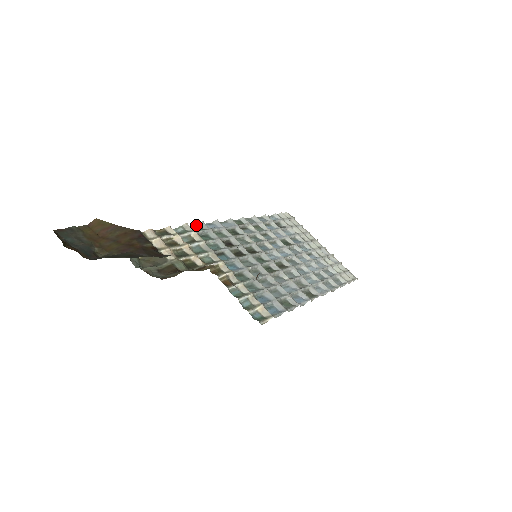
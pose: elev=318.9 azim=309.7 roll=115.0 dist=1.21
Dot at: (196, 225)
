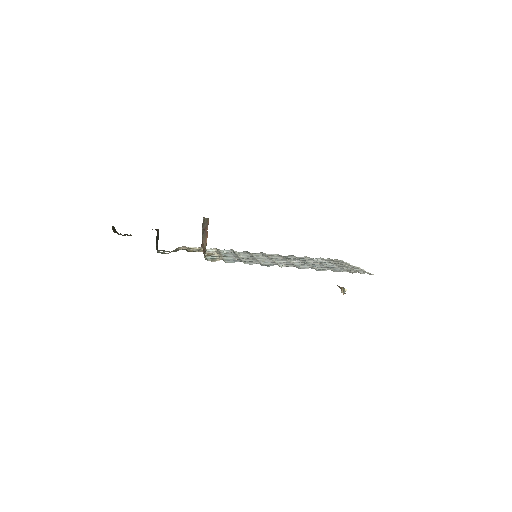
Dot at: occluded
